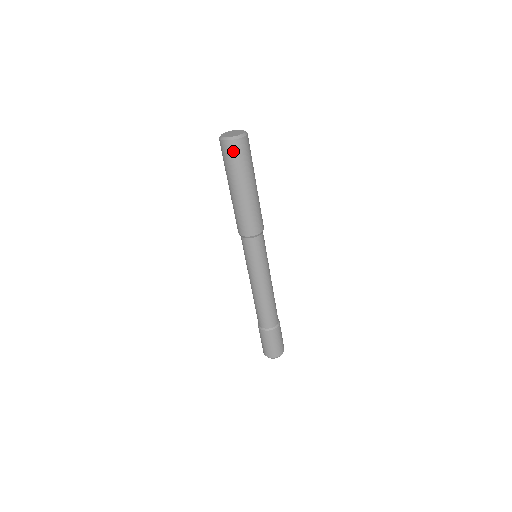
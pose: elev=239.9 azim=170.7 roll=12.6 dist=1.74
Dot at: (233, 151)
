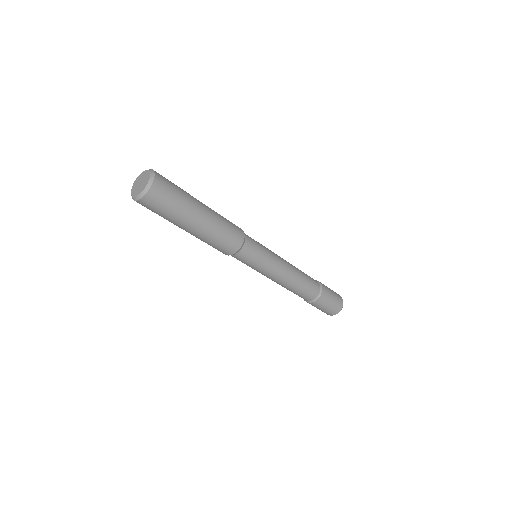
Dot at: (158, 199)
